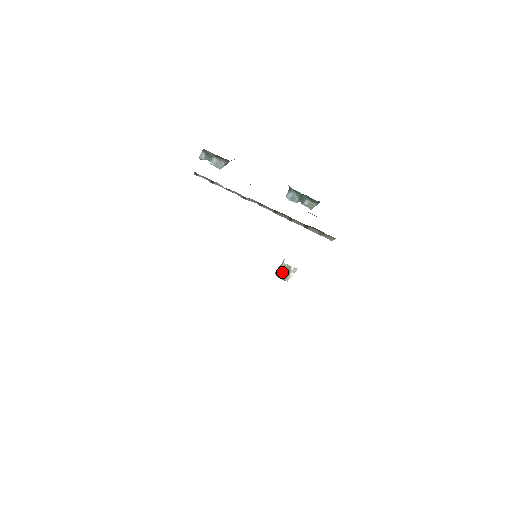
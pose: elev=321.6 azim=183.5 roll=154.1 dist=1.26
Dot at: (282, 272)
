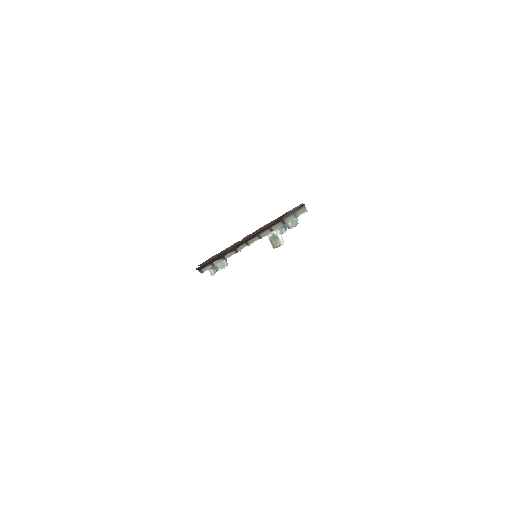
Dot at: (273, 242)
